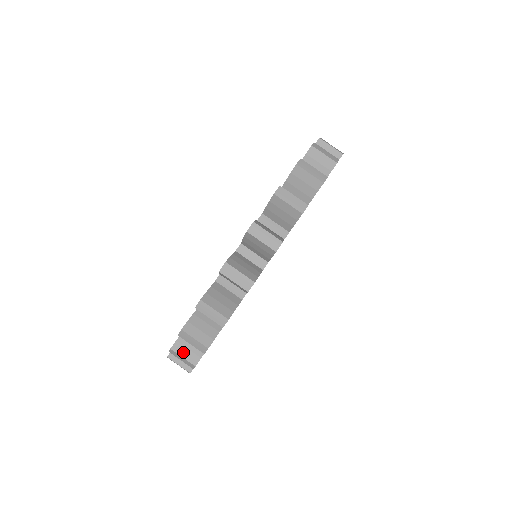
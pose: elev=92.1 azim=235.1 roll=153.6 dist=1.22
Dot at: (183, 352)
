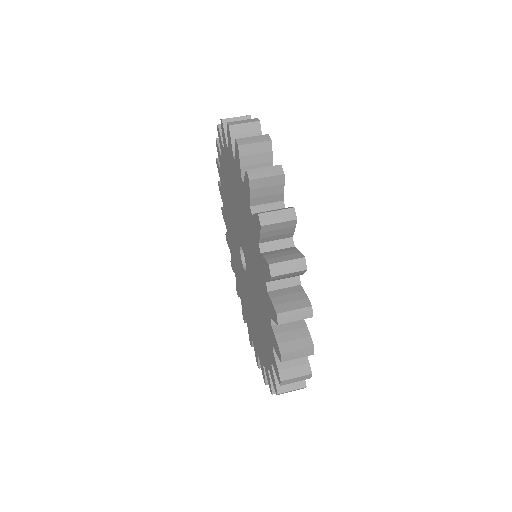
Dot at: (288, 387)
